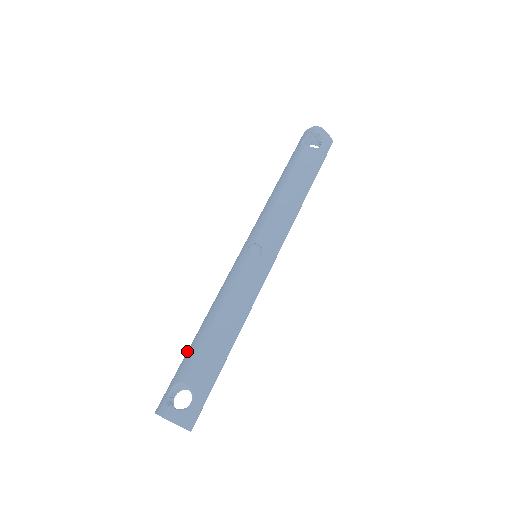
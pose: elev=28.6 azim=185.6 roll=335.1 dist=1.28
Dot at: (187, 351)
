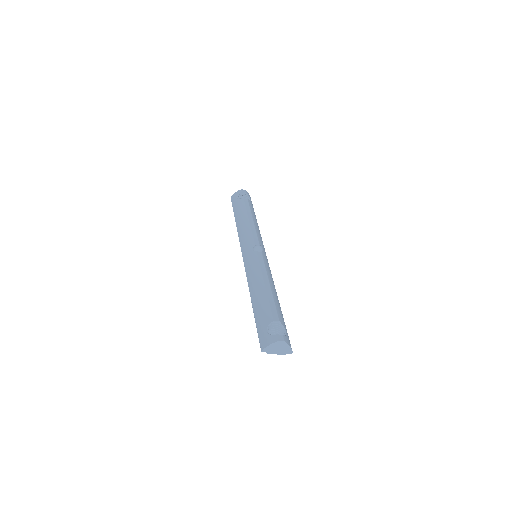
Dot at: (254, 312)
